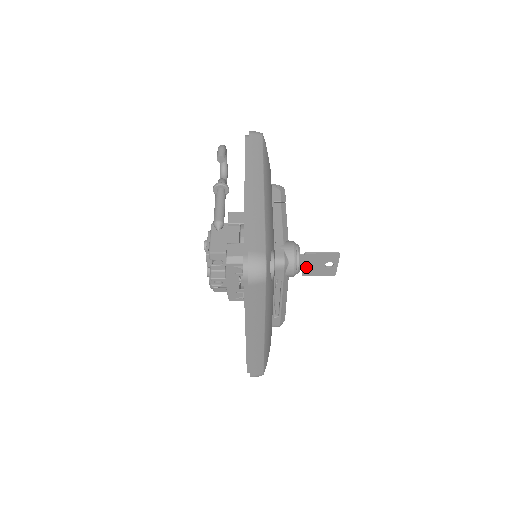
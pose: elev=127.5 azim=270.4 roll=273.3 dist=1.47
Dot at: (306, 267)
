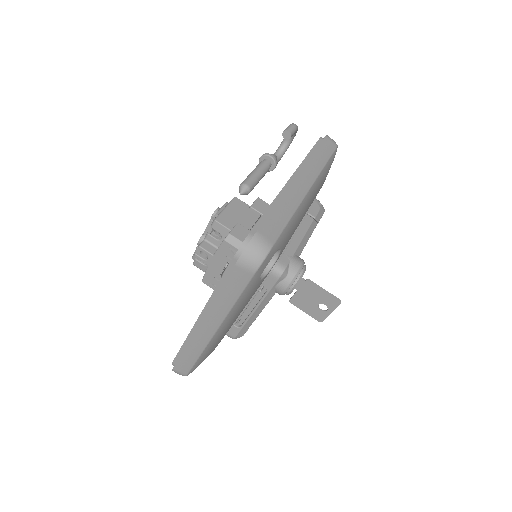
Dot at: (299, 295)
